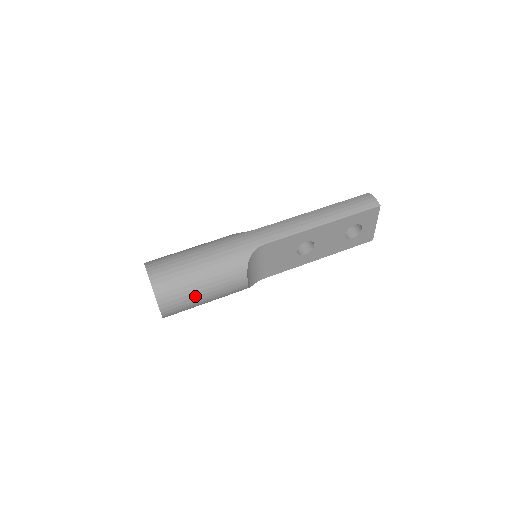
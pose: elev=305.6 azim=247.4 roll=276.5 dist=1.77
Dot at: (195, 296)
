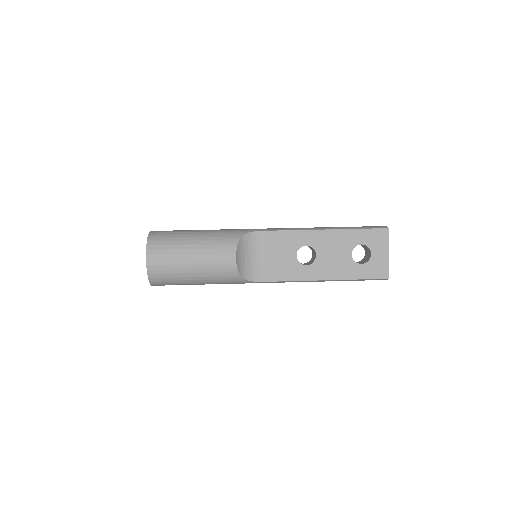
Dot at: (182, 253)
